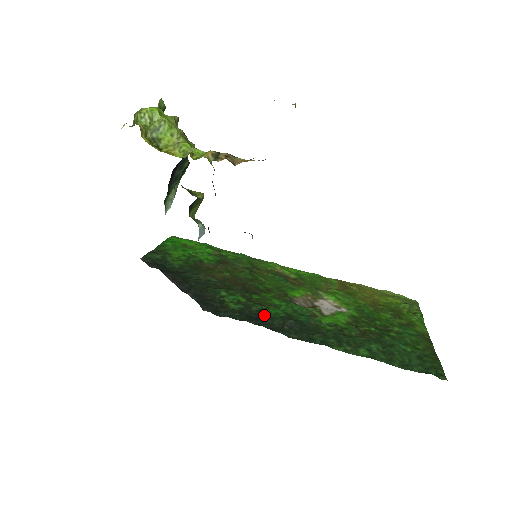
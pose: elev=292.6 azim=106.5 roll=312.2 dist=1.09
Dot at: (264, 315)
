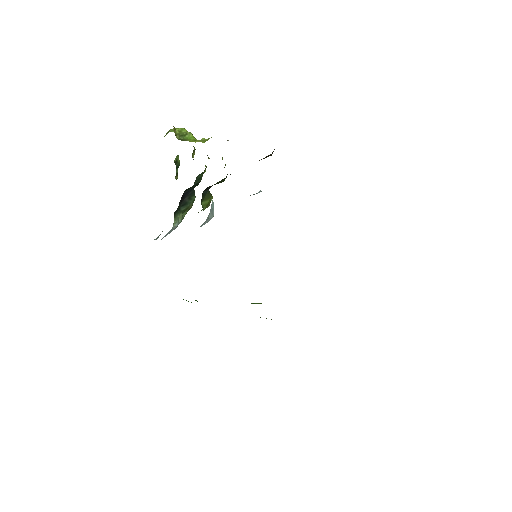
Dot at: occluded
